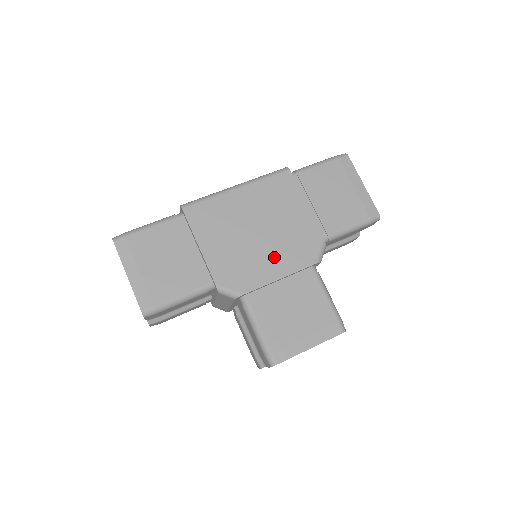
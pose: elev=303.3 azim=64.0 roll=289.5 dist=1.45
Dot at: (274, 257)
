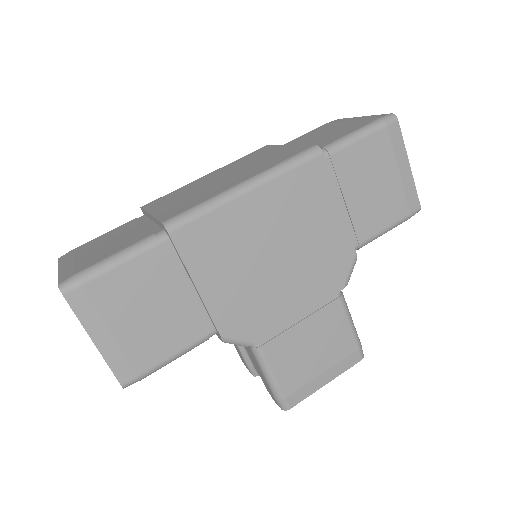
Dot at: (295, 288)
